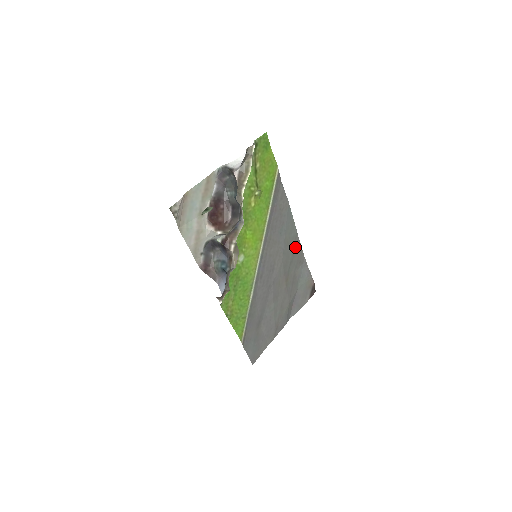
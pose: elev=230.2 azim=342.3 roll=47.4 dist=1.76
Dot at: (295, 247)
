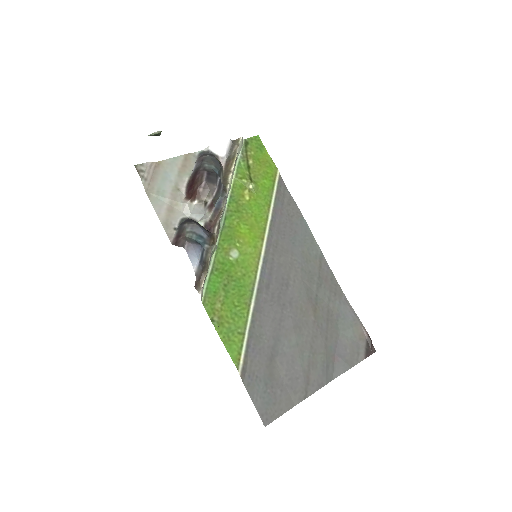
Dot at: (322, 271)
